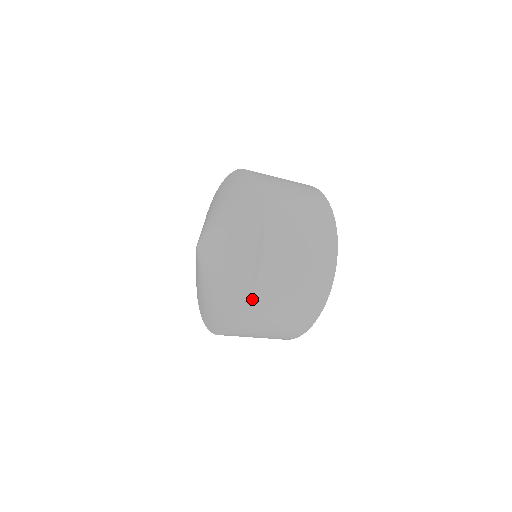
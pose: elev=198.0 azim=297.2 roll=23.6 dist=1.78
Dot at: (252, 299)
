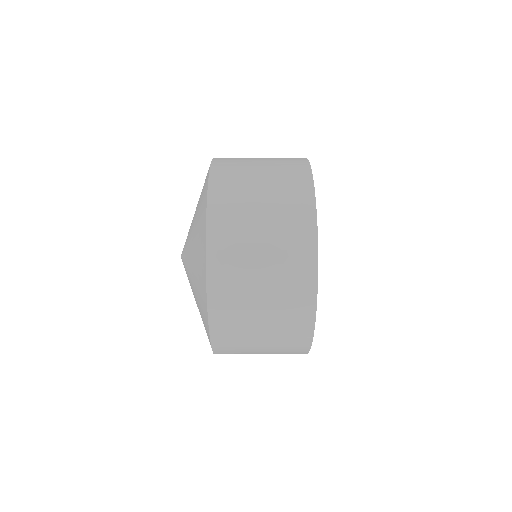
Dot at: occluded
